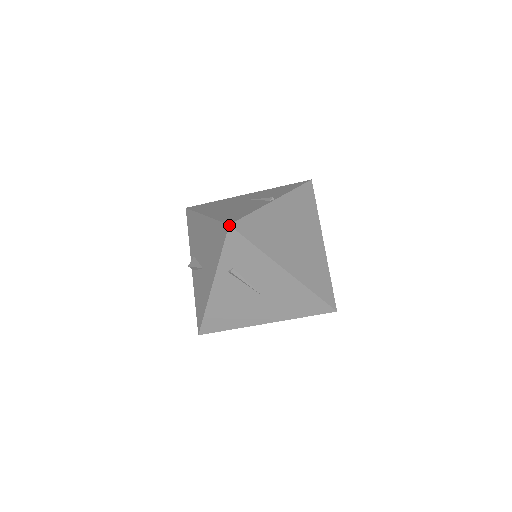
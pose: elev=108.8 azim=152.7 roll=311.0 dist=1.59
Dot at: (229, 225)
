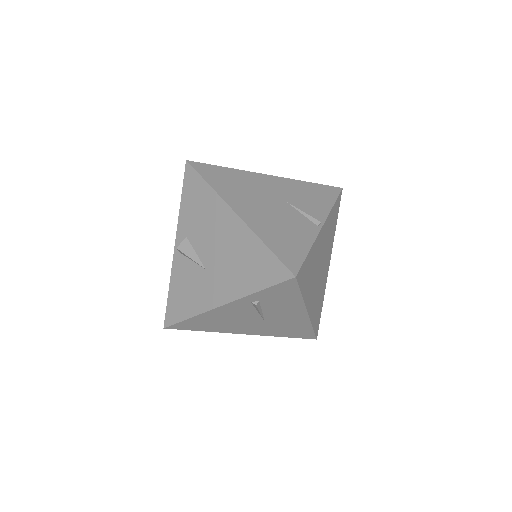
Dot at: (295, 277)
